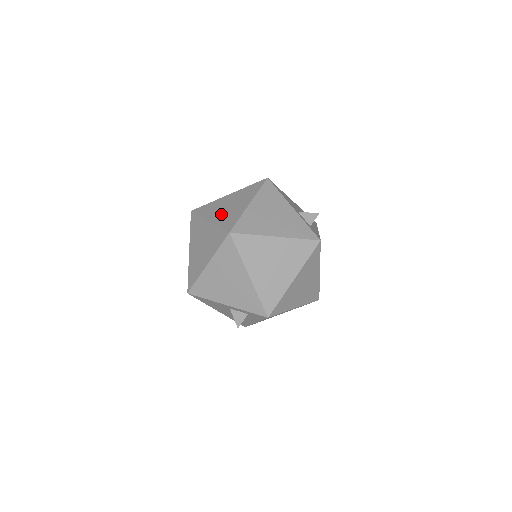
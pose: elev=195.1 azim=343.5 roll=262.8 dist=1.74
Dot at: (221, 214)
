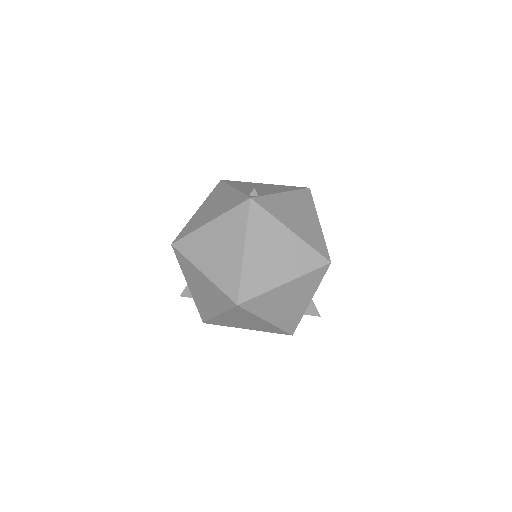
Dot at: (259, 259)
